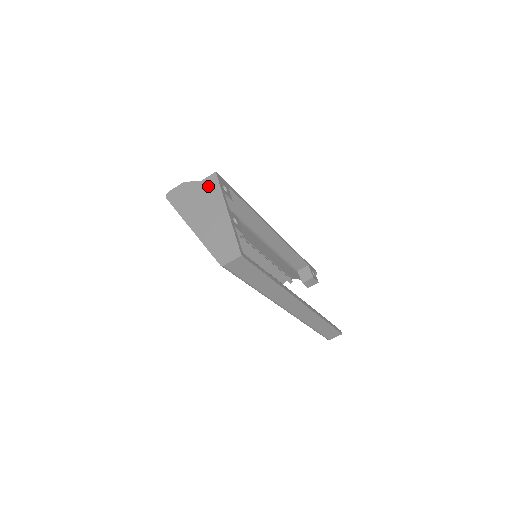
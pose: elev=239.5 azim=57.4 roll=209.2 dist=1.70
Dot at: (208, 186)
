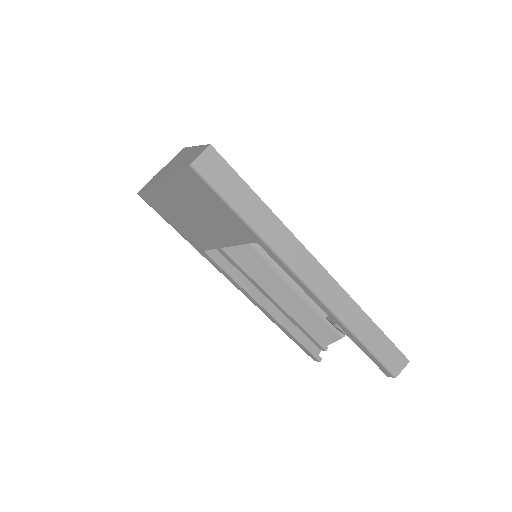
Dot at: (177, 156)
